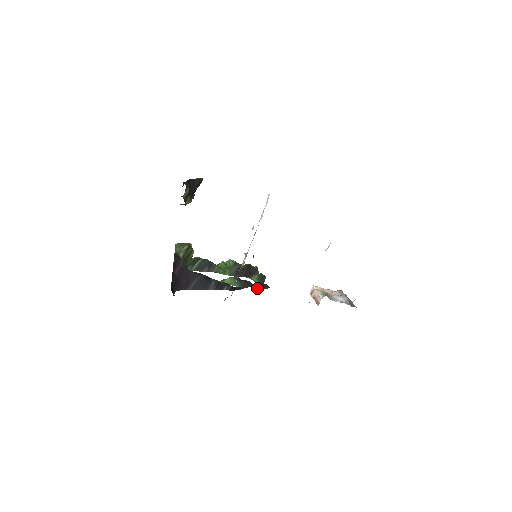
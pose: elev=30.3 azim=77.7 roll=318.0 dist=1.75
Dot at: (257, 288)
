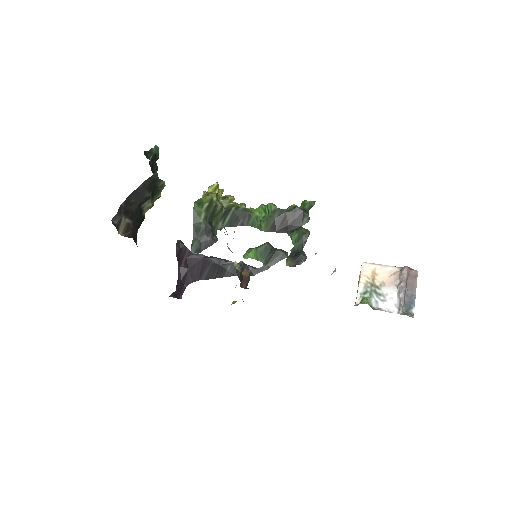
Dot at: (287, 265)
